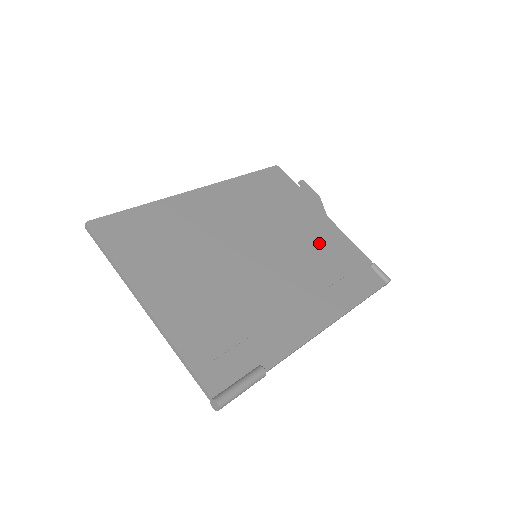
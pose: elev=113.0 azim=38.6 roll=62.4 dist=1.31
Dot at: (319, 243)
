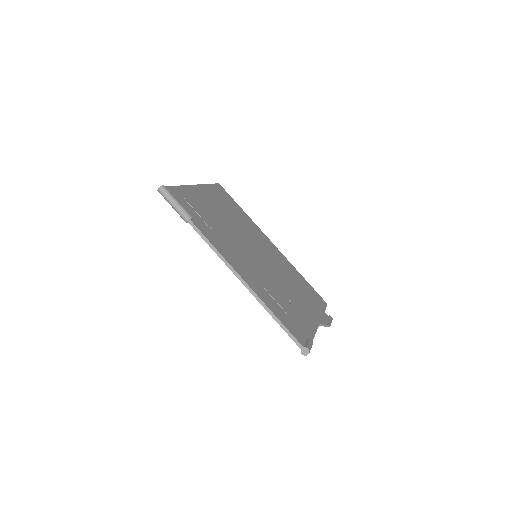
Dot at: (295, 304)
